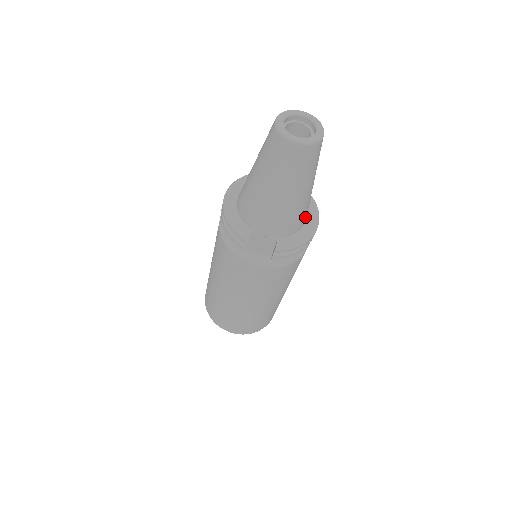
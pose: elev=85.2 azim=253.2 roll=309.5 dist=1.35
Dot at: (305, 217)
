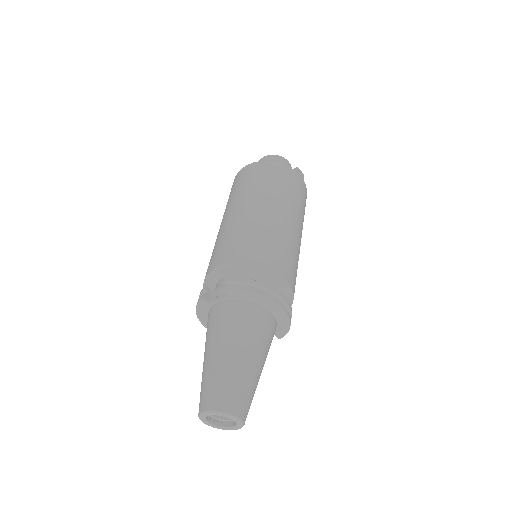
Dot at: (271, 326)
